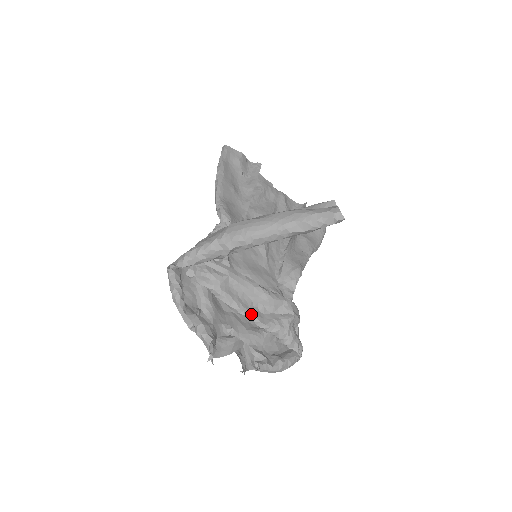
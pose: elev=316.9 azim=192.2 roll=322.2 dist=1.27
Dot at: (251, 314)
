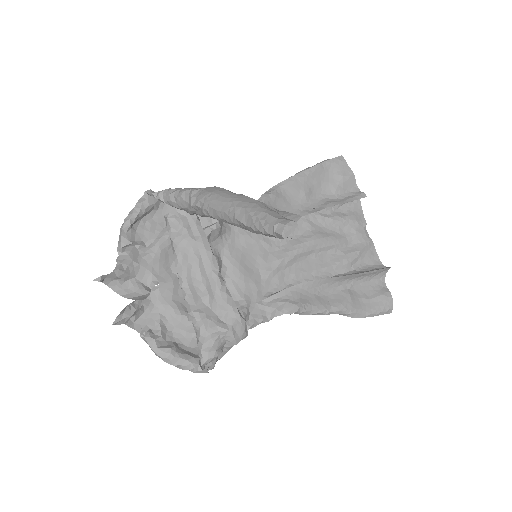
Dot at: (188, 290)
